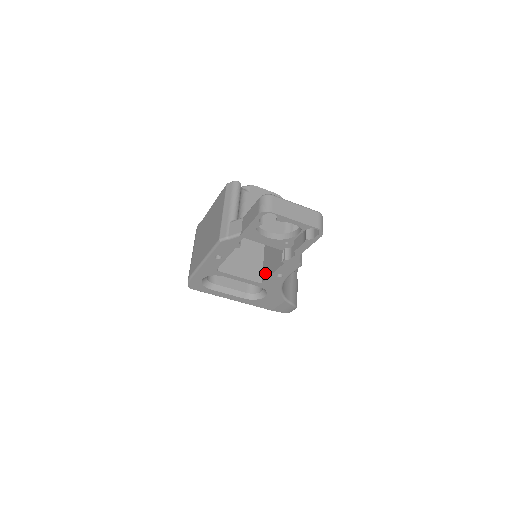
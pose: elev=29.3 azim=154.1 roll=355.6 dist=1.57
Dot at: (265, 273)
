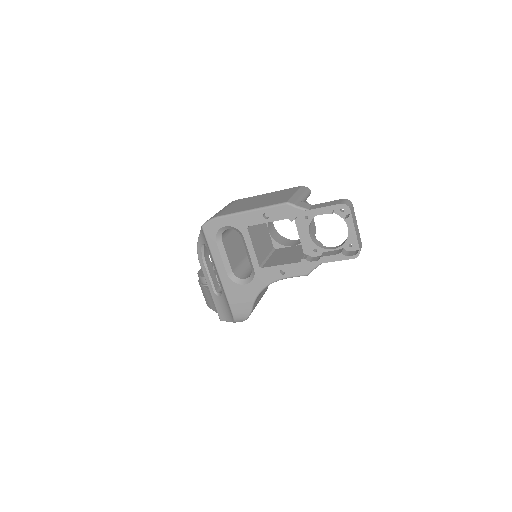
Dot at: (269, 264)
